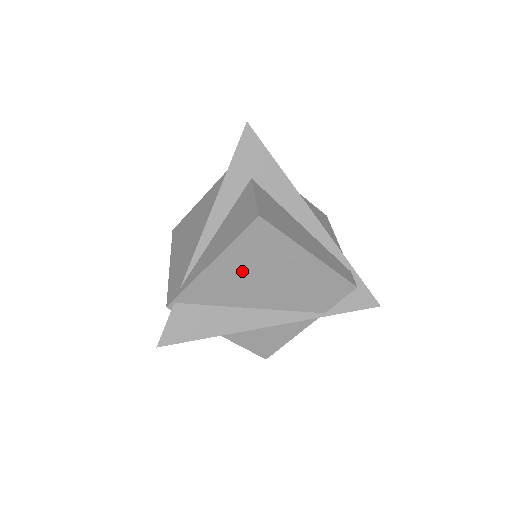
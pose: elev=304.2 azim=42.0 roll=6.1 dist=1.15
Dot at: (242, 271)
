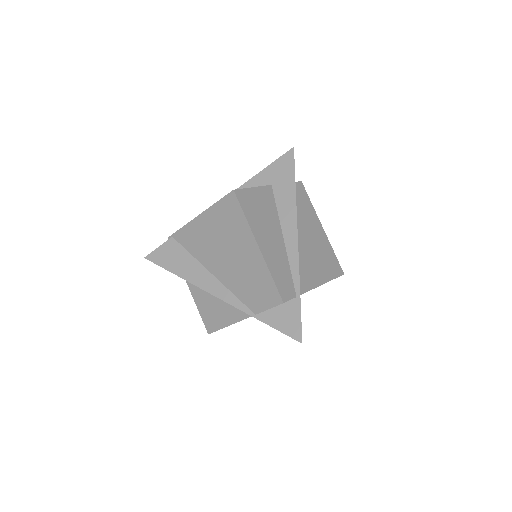
Dot at: (214, 234)
